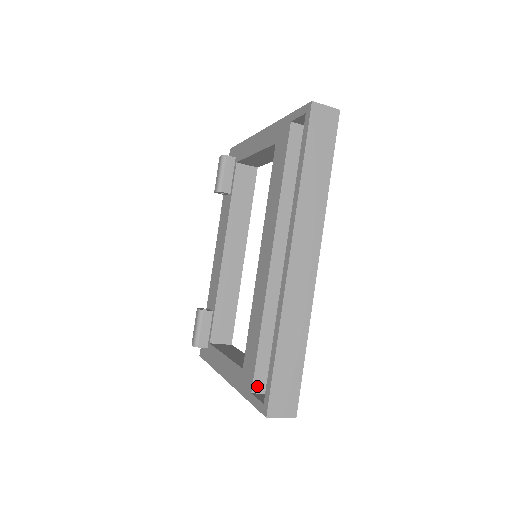
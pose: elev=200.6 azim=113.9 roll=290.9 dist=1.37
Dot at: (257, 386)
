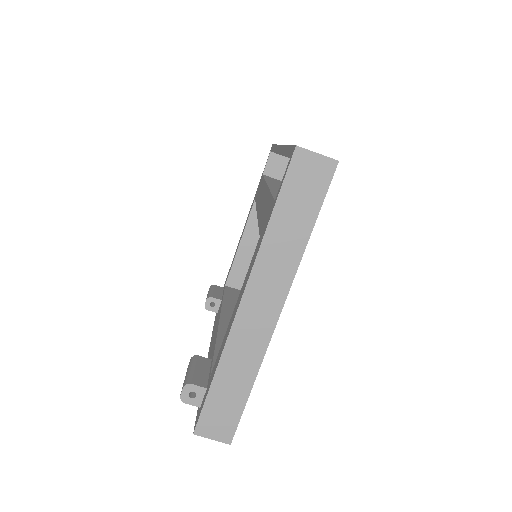
Dot at: occluded
